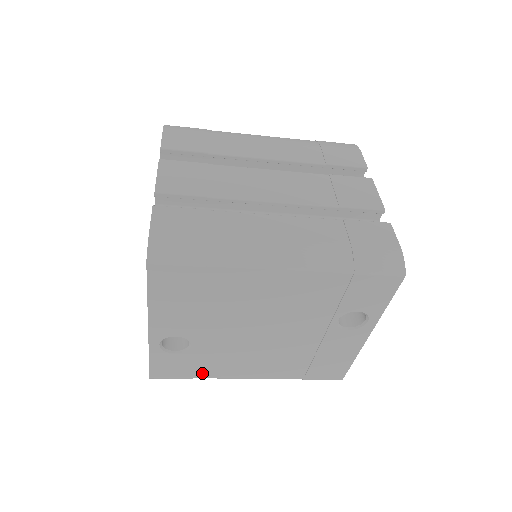
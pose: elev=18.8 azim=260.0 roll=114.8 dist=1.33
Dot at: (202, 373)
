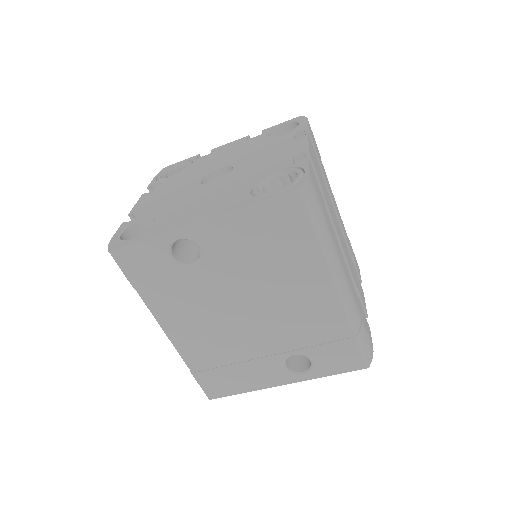
Dot at: (150, 292)
